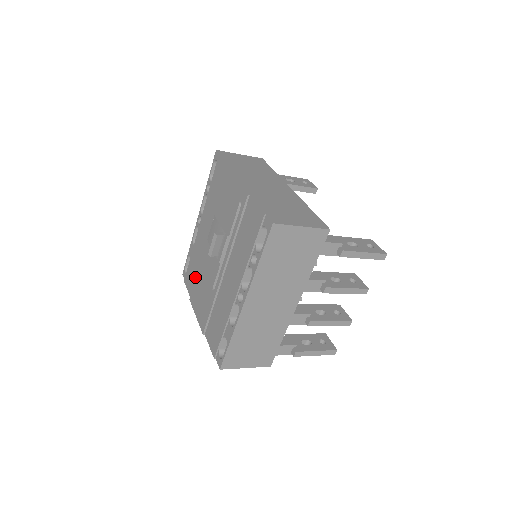
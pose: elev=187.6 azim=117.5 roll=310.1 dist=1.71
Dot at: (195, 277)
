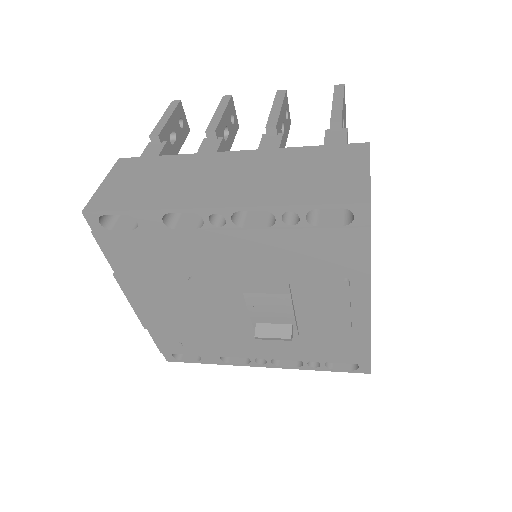
Dot at: (149, 267)
